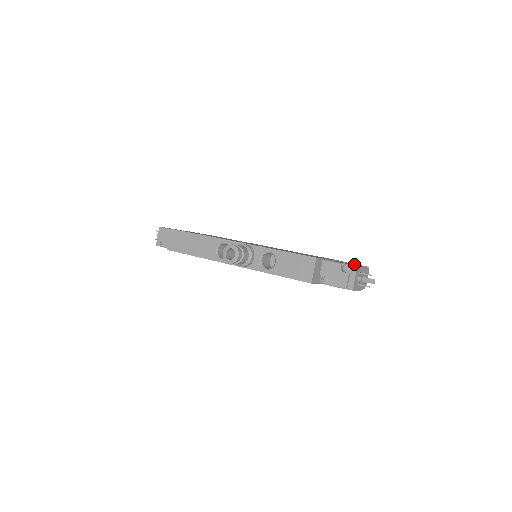
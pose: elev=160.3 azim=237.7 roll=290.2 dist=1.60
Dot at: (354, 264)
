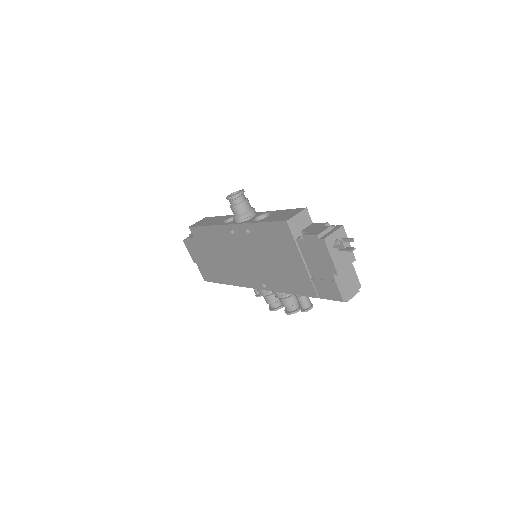
Dot at: occluded
